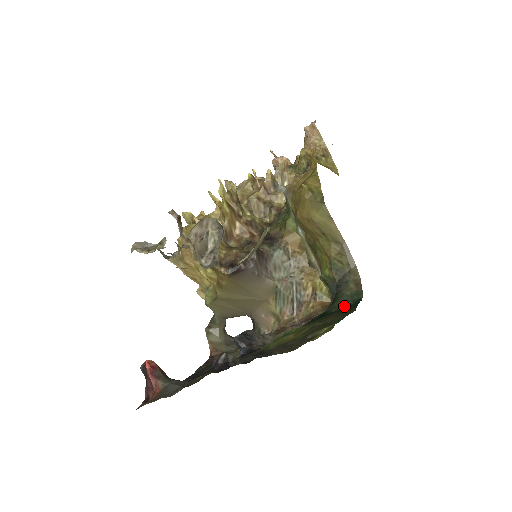
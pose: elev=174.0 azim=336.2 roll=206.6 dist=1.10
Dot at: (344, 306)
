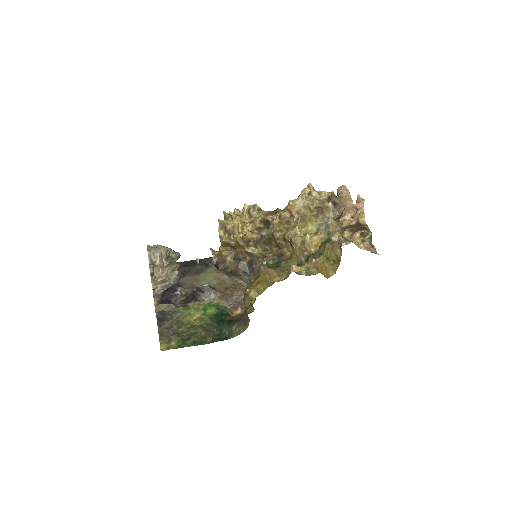
Dot at: (224, 331)
